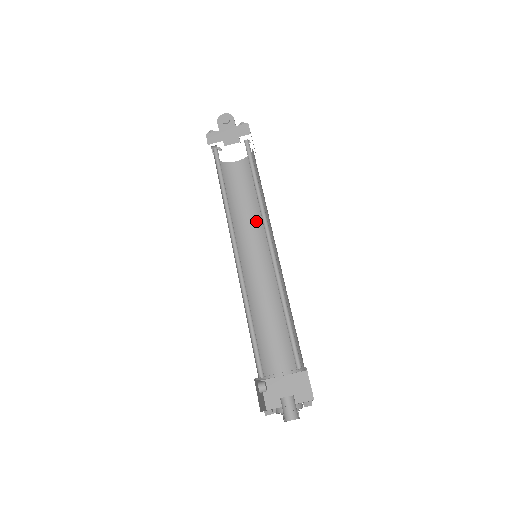
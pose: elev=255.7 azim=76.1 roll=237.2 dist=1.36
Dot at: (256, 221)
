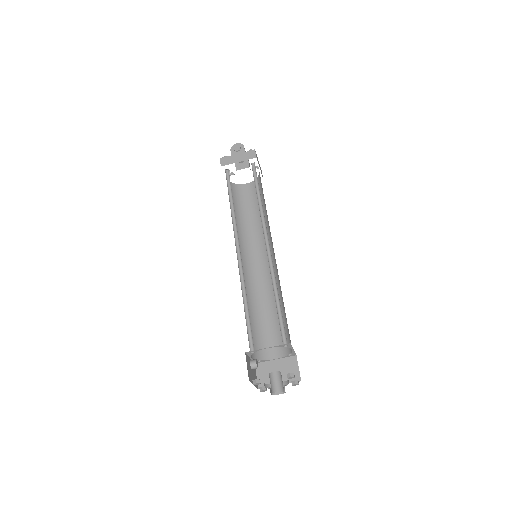
Dot at: (259, 231)
